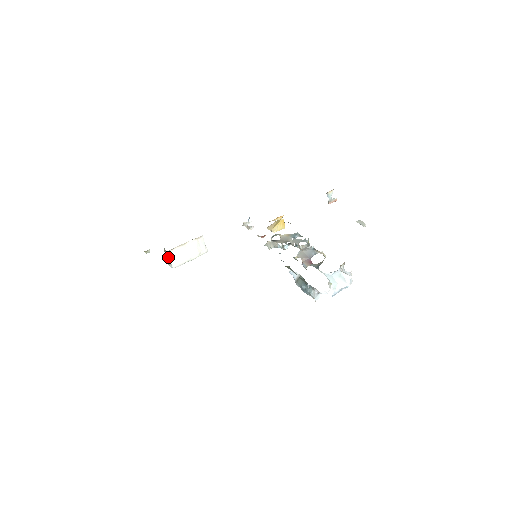
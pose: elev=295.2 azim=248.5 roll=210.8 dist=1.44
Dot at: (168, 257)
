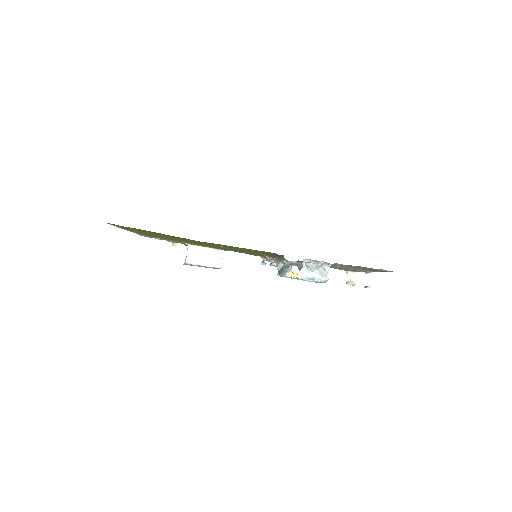
Dot at: (187, 251)
